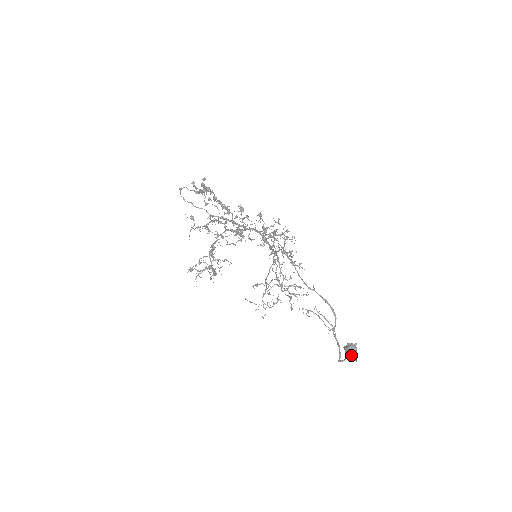
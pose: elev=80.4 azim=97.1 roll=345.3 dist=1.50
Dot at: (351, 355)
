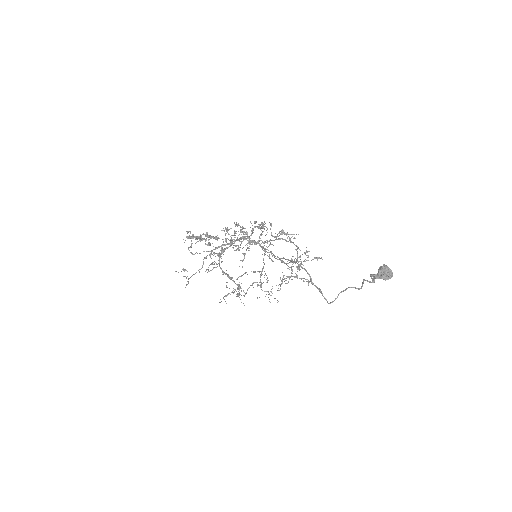
Dot at: (345, 289)
